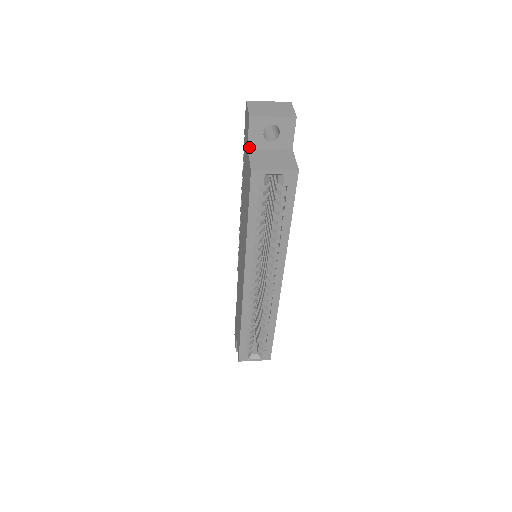
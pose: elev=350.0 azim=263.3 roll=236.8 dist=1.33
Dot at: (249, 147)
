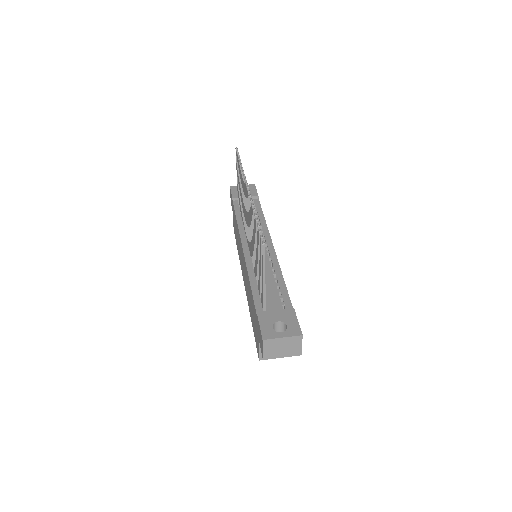
Dot at: occluded
